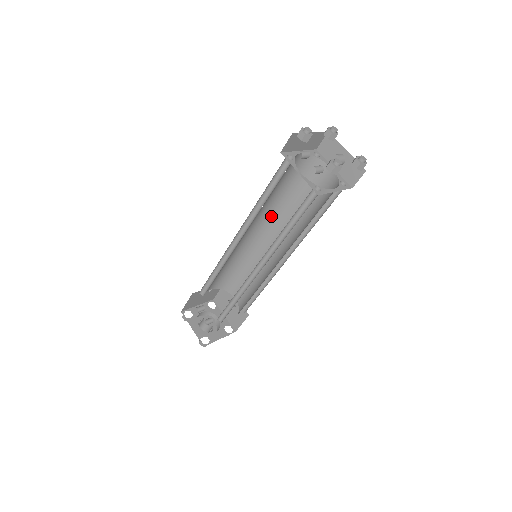
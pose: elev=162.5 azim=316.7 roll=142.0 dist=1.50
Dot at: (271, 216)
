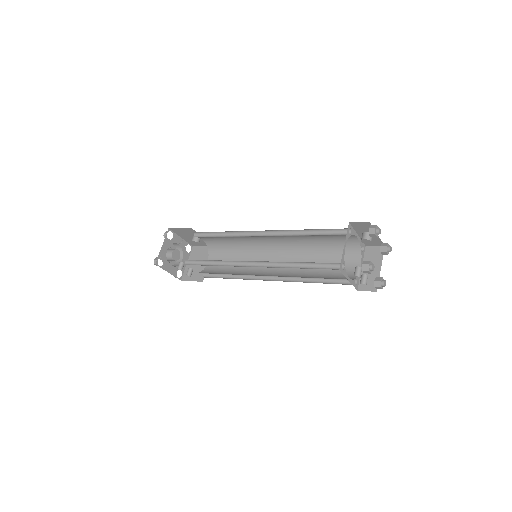
Dot at: occluded
